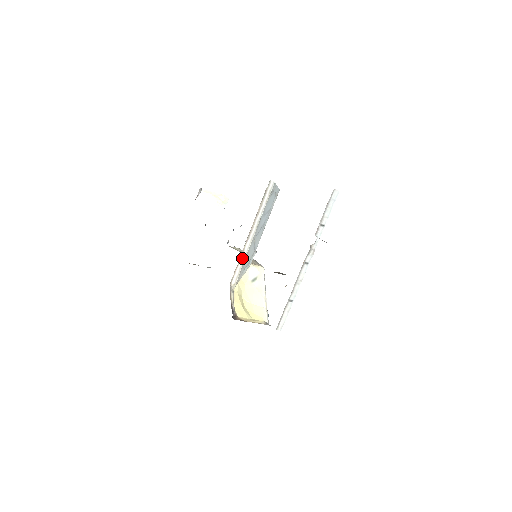
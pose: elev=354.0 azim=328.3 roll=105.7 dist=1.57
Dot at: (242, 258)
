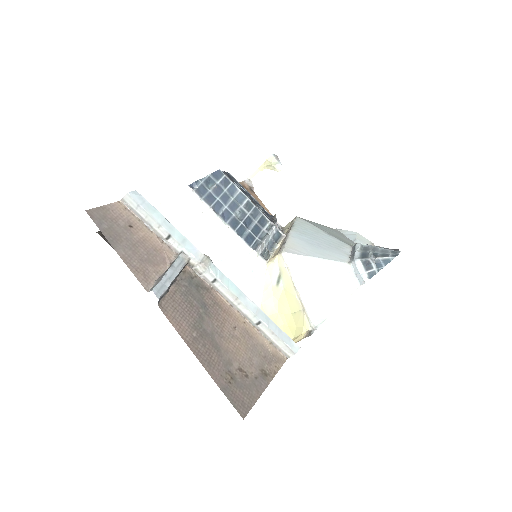
Dot at: occluded
